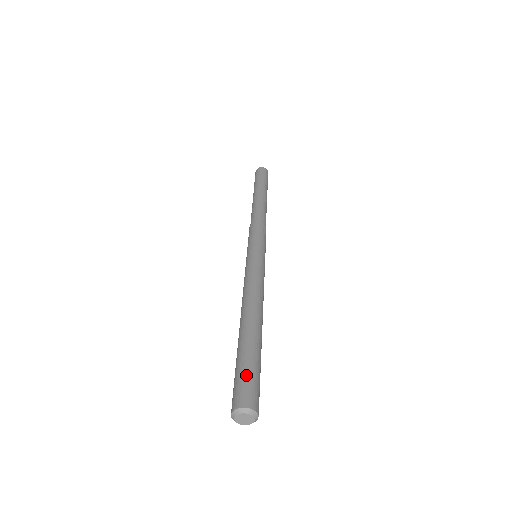
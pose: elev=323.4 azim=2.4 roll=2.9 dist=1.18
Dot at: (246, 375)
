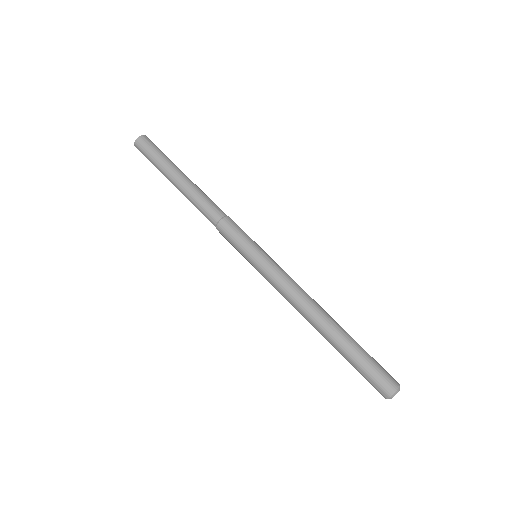
Dot at: (367, 375)
